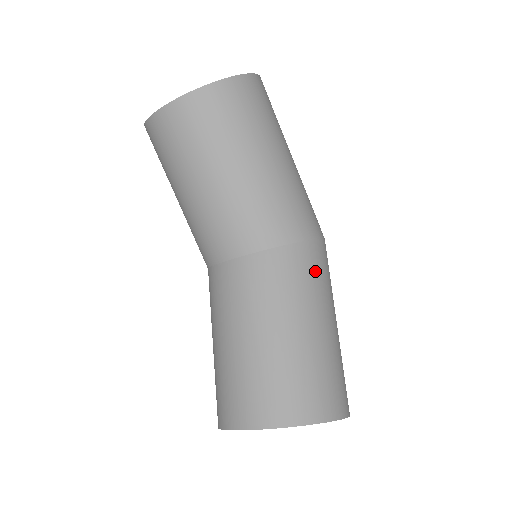
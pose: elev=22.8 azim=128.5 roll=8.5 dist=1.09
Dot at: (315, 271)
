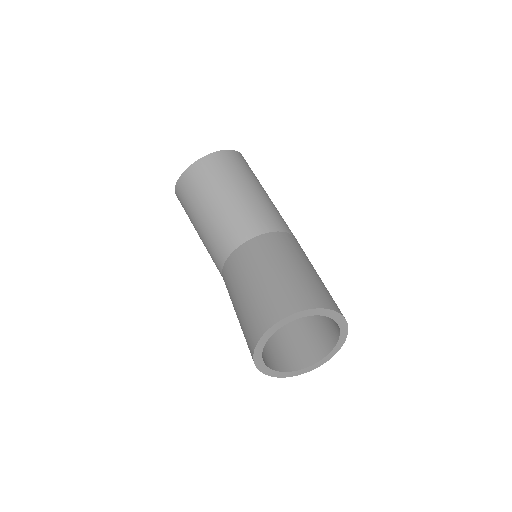
Dot at: (300, 248)
